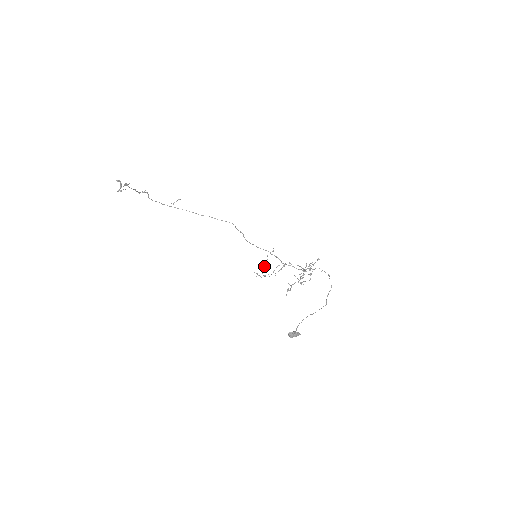
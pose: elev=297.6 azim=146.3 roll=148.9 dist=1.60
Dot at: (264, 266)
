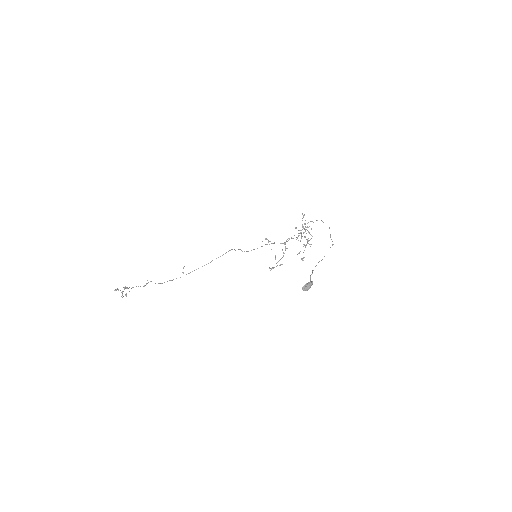
Dot at: occluded
